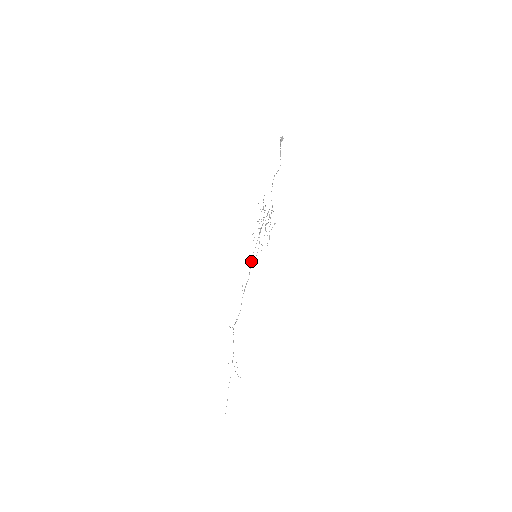
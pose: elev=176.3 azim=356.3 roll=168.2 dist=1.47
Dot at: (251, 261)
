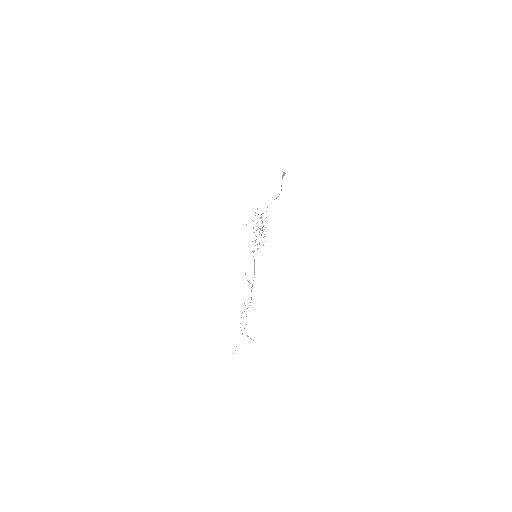
Dot at: (254, 263)
